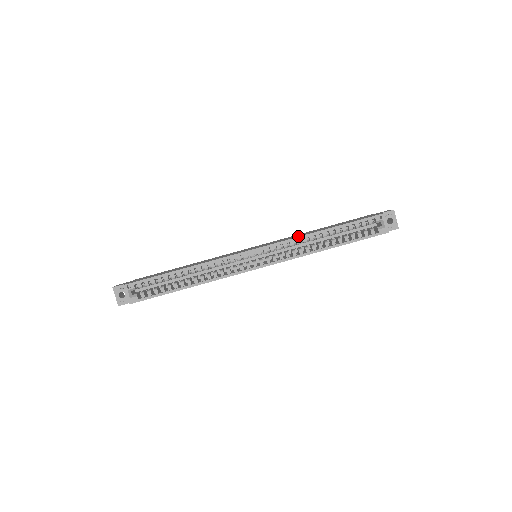
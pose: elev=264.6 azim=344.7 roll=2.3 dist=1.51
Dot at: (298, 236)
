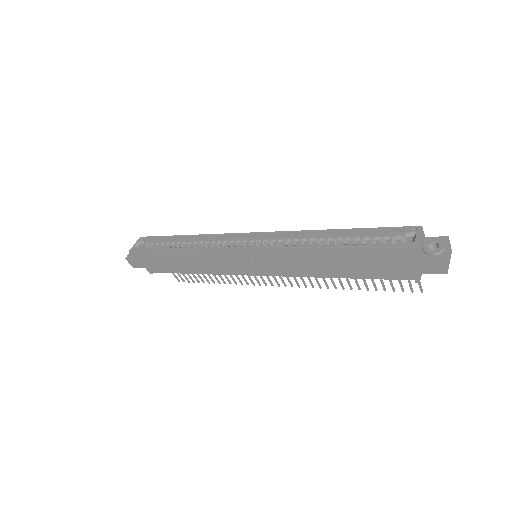
Dot at: (302, 232)
